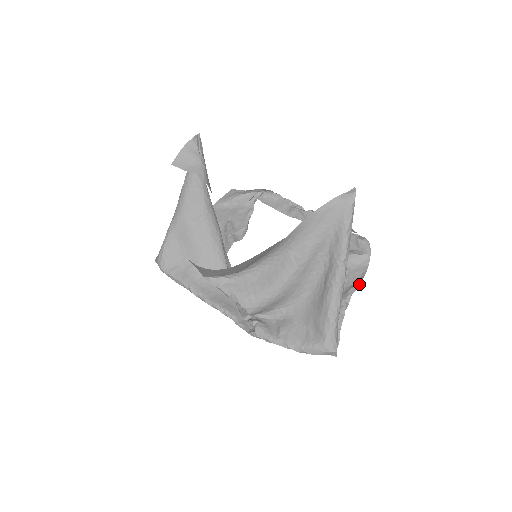
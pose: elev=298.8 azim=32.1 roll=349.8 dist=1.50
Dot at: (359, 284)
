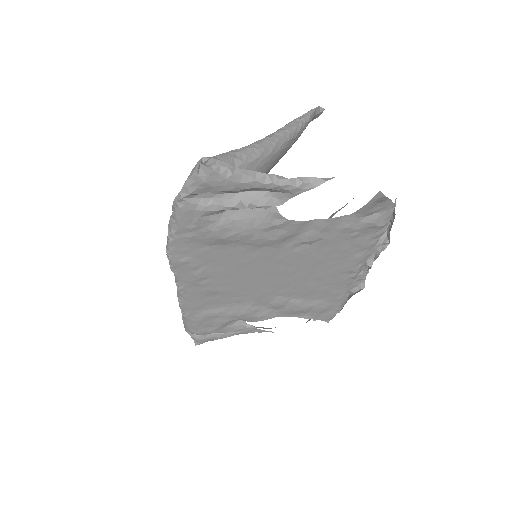
Dot at: occluded
